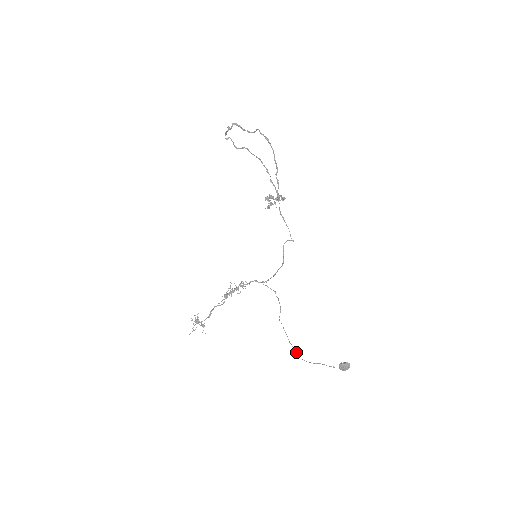
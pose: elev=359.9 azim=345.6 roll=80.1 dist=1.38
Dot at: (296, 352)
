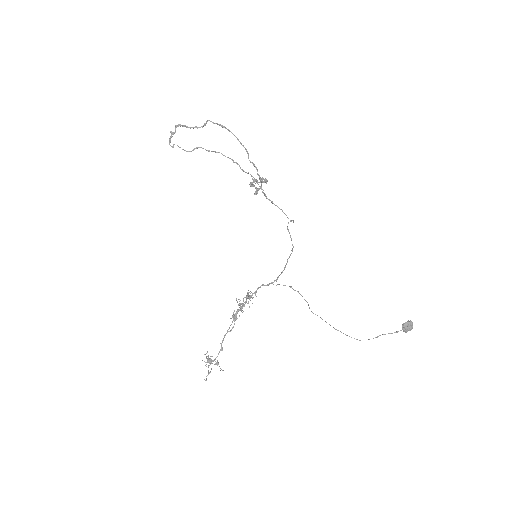
Dot at: occluded
